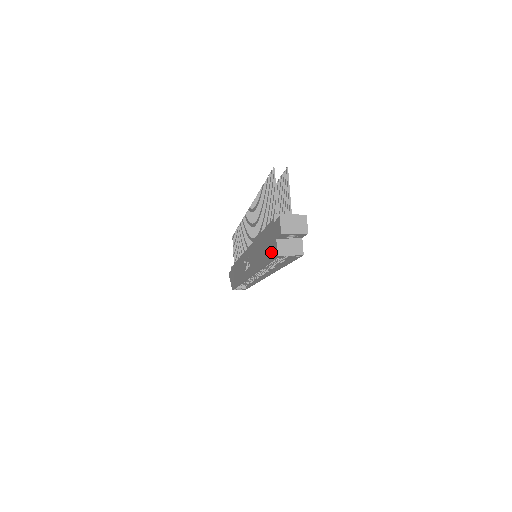
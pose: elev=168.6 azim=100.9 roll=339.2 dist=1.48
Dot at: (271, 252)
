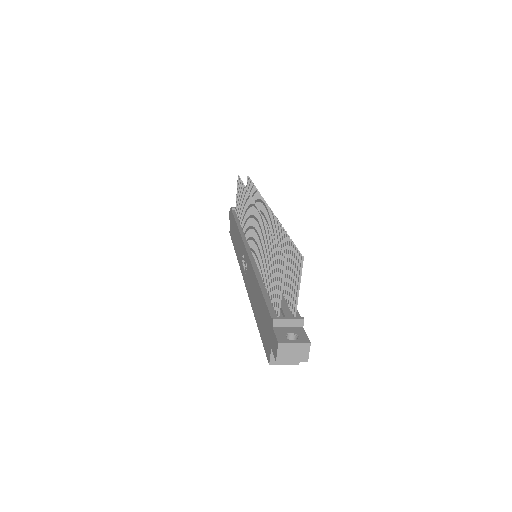
Dot at: (265, 341)
